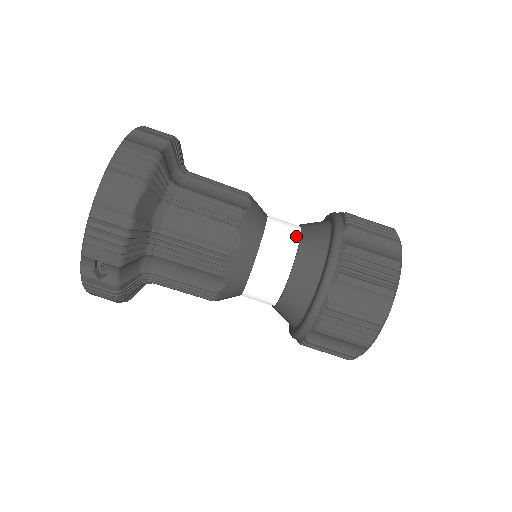
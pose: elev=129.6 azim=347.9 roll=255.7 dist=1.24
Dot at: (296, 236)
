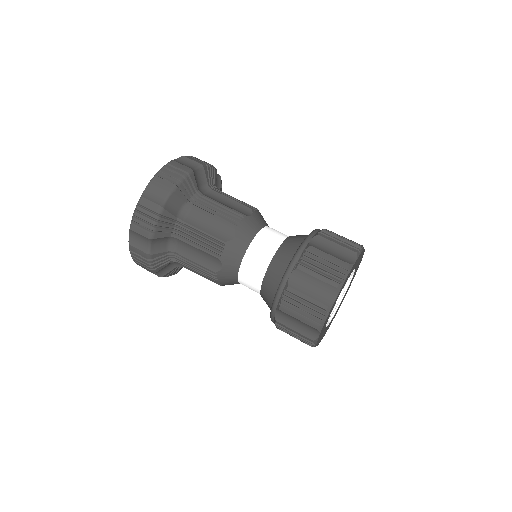
Dot at: (268, 260)
